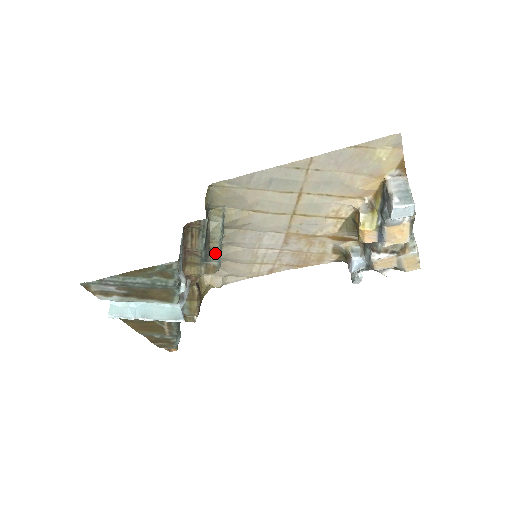
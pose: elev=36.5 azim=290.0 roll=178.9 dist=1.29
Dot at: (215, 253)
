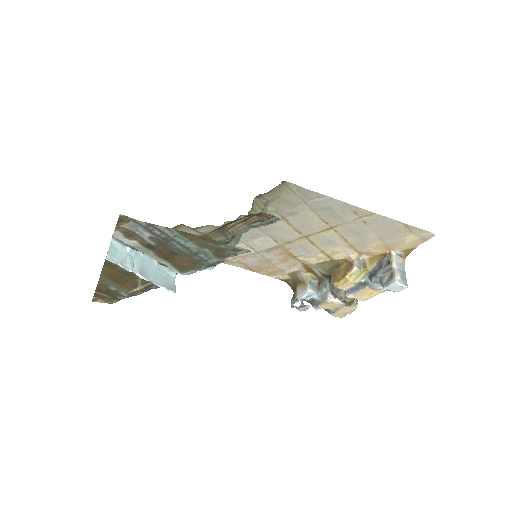
Dot at: (236, 239)
